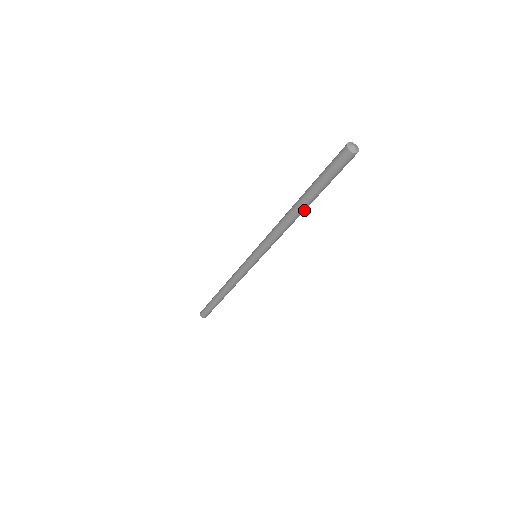
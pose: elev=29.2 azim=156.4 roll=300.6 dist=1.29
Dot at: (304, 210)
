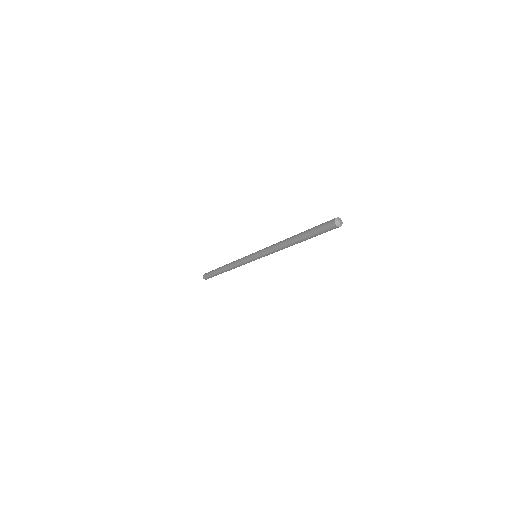
Dot at: occluded
